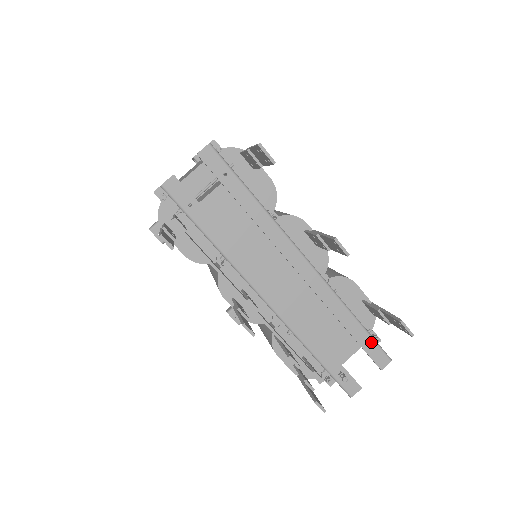
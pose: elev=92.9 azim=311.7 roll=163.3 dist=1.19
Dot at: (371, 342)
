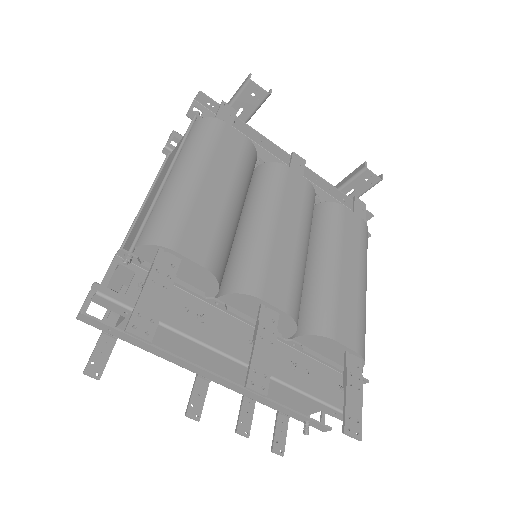
Dot at: (334, 411)
